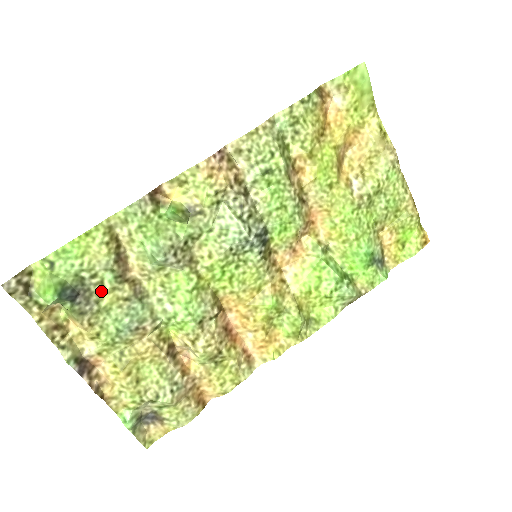
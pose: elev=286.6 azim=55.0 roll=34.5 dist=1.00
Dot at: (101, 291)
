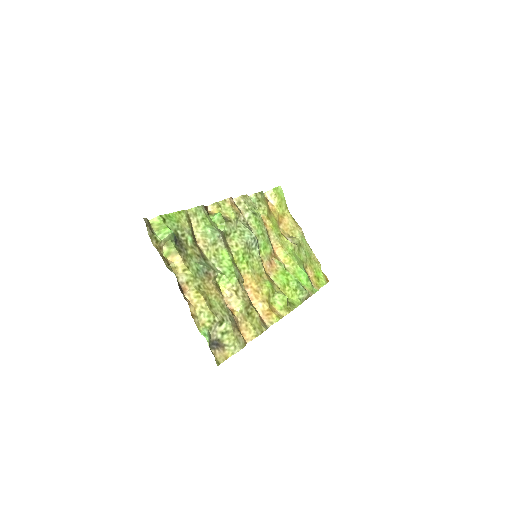
Dot at: (186, 245)
